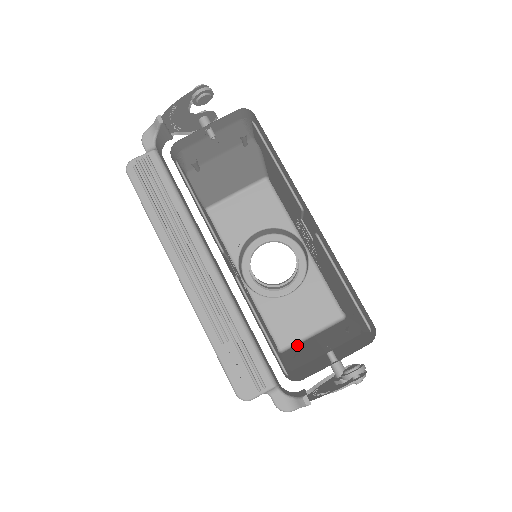
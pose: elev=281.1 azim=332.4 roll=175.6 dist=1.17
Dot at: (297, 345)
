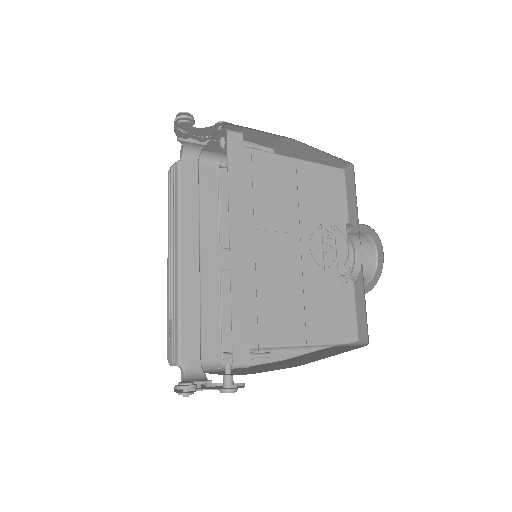
Dot at: occluded
